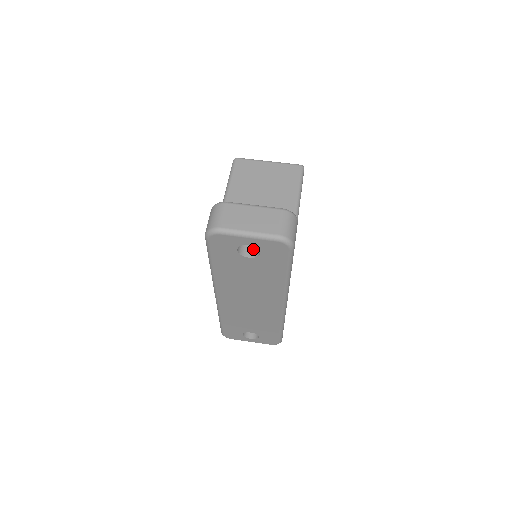
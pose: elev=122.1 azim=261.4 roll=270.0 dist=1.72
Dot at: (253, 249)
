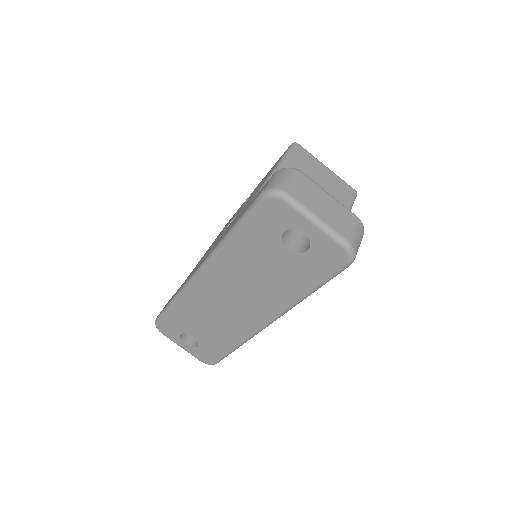
Dot at: (295, 242)
